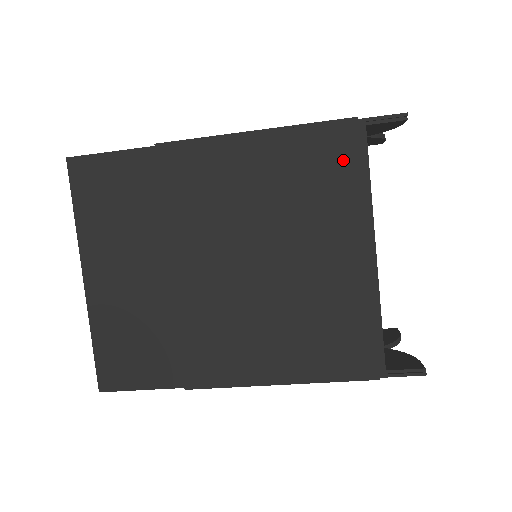
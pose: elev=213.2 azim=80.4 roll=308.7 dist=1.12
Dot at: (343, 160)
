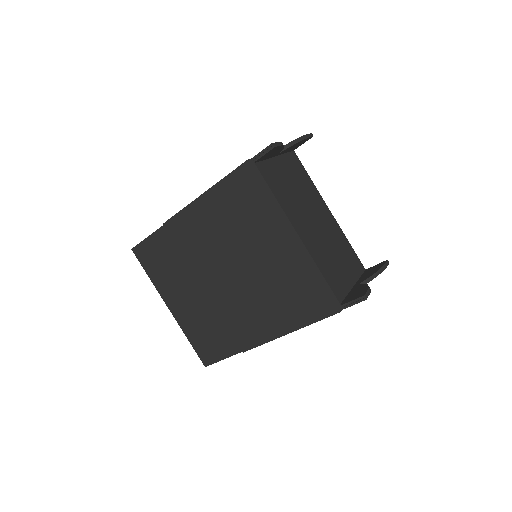
Dot at: (253, 189)
